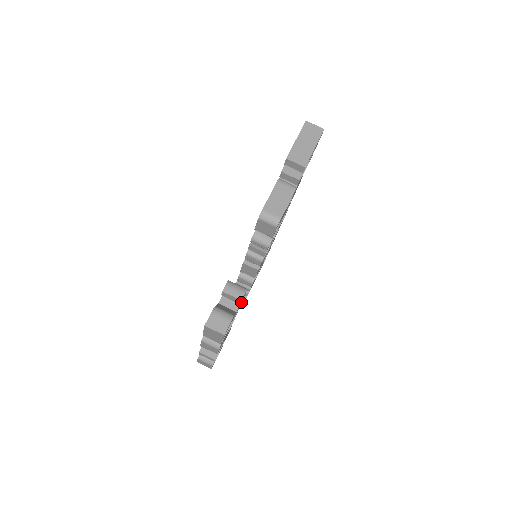
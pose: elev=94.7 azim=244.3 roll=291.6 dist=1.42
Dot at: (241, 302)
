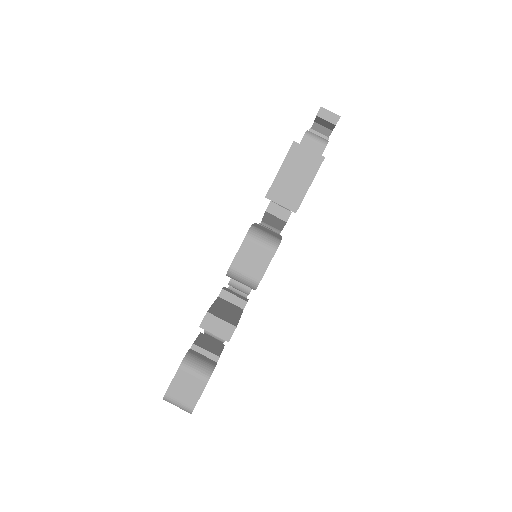
Dot at: occluded
